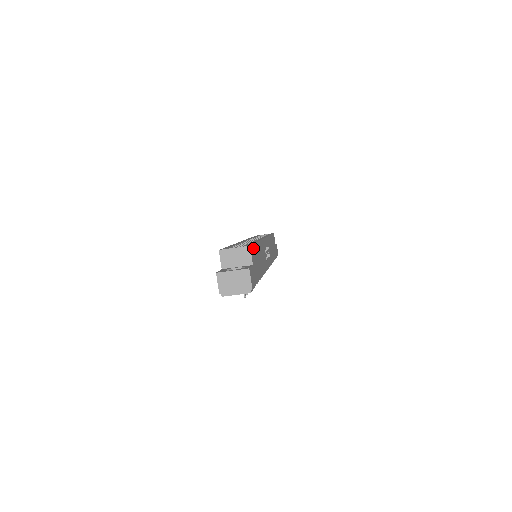
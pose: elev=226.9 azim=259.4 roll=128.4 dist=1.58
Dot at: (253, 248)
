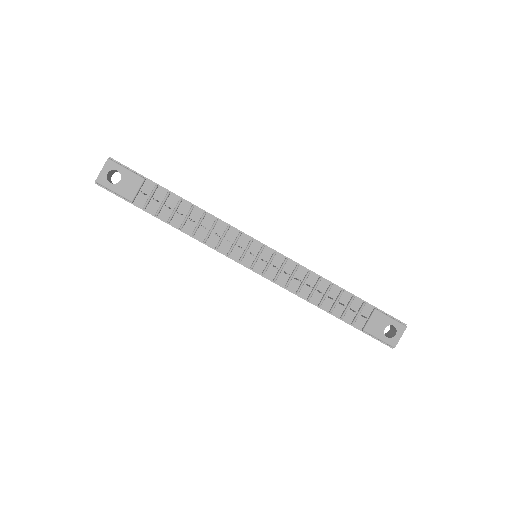
Dot at: occluded
